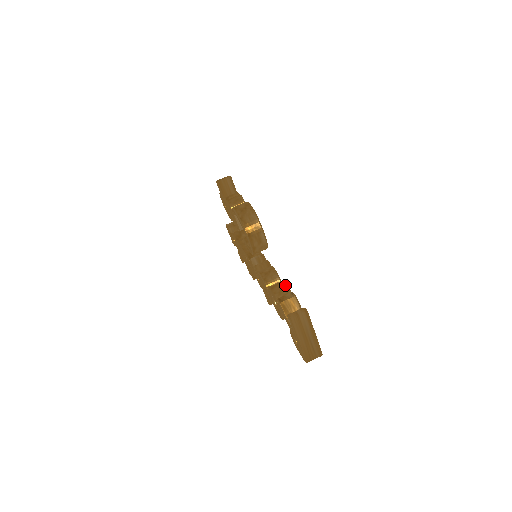
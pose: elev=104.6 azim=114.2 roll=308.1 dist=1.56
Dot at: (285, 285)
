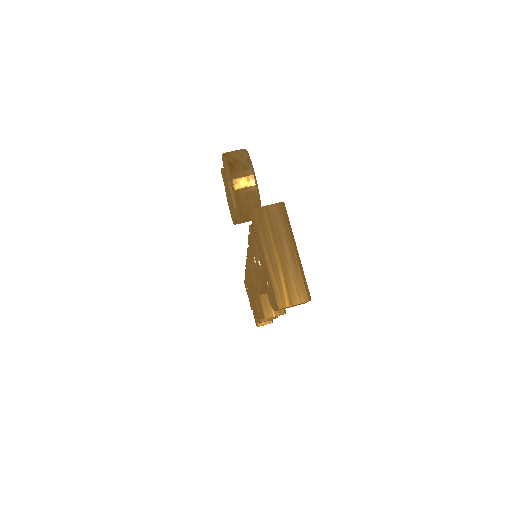
Dot at: occluded
